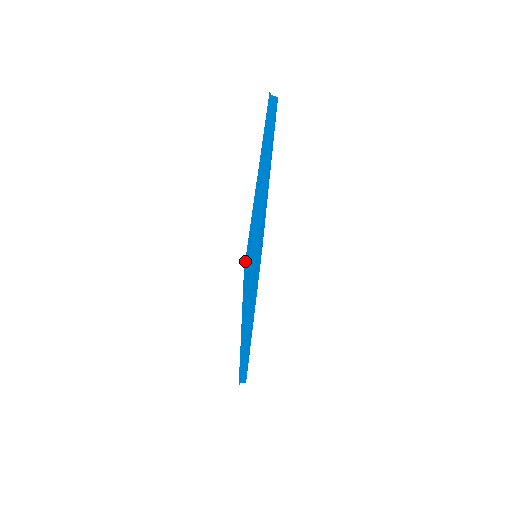
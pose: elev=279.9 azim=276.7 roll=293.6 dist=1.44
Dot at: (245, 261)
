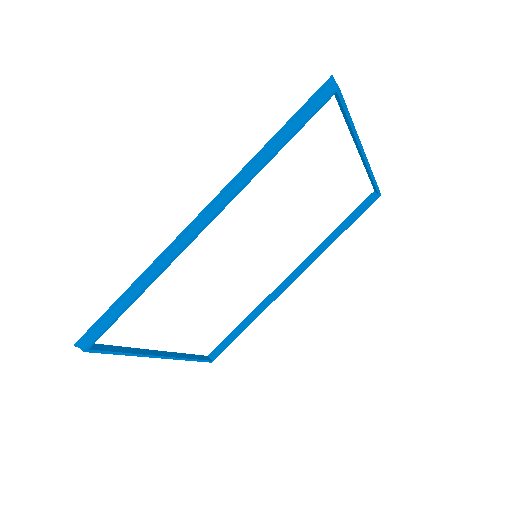
Dot at: (334, 81)
